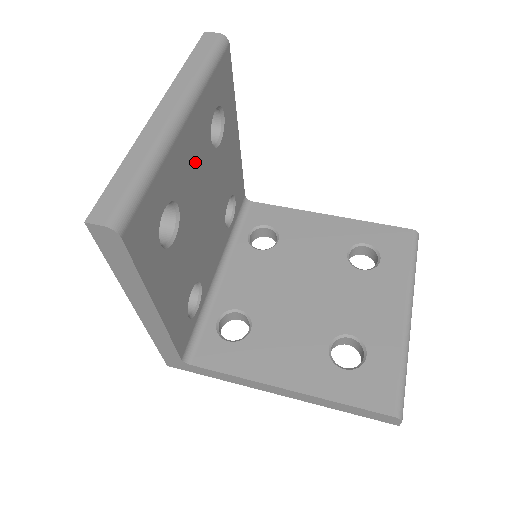
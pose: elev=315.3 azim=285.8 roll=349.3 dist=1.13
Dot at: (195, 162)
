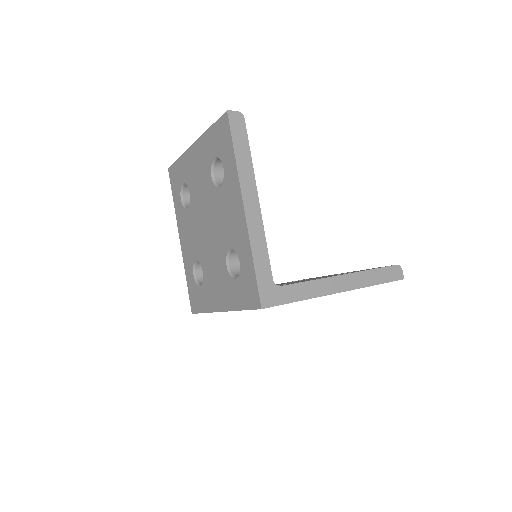
Dot at: occluded
